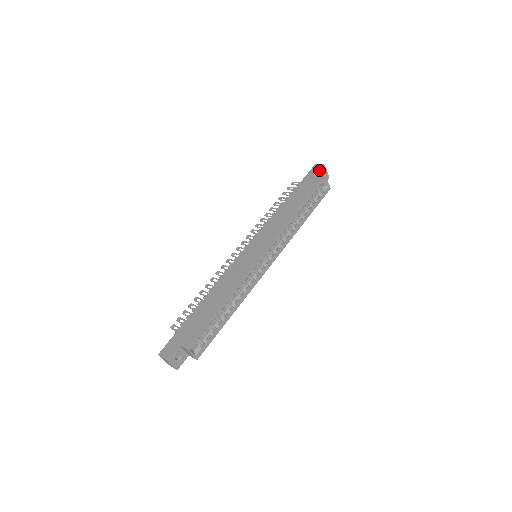
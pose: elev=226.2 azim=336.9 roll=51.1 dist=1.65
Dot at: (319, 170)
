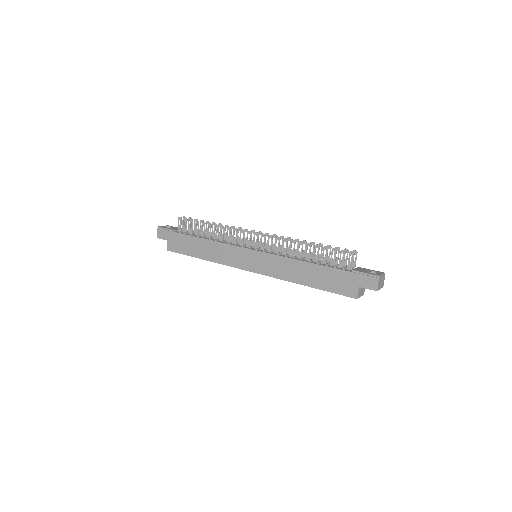
Dot at: (366, 288)
